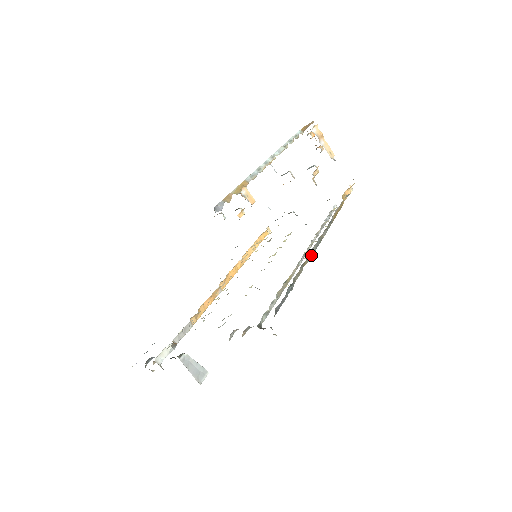
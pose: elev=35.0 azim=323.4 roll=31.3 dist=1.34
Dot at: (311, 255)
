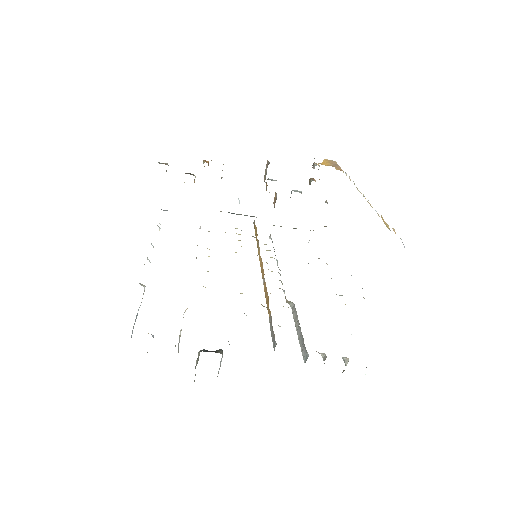
Dot at: occluded
